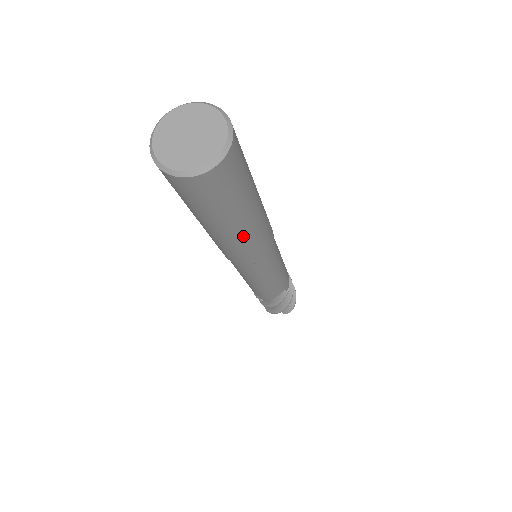
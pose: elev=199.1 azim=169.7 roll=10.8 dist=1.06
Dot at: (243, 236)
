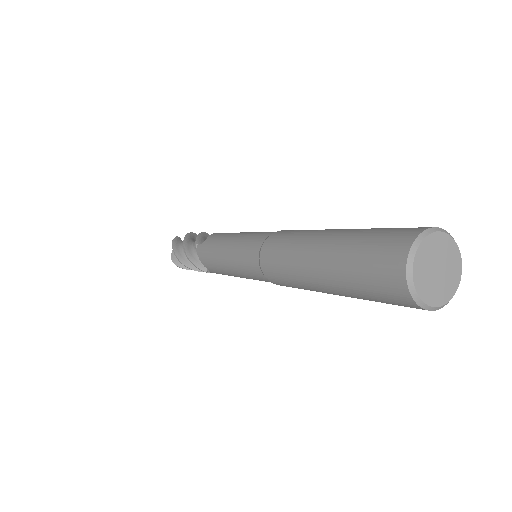
Dot at: occluded
